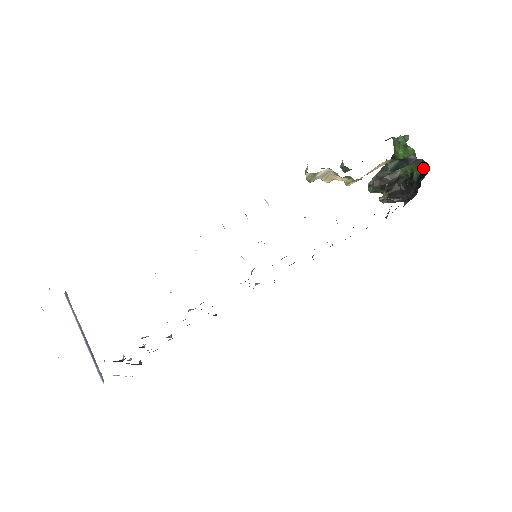
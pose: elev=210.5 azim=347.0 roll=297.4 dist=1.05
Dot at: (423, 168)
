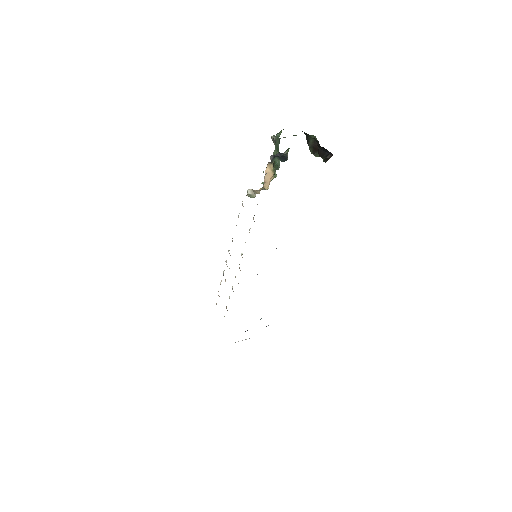
Dot at: occluded
